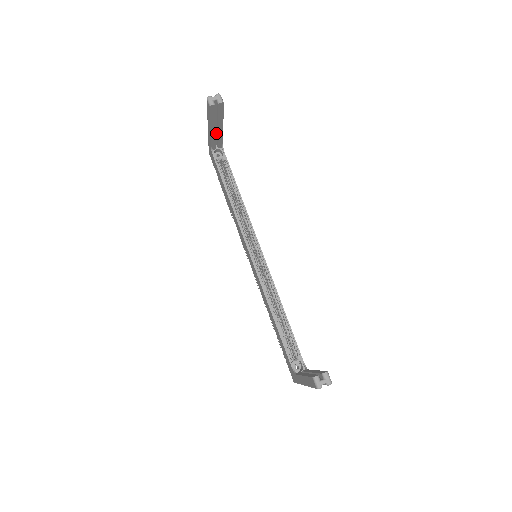
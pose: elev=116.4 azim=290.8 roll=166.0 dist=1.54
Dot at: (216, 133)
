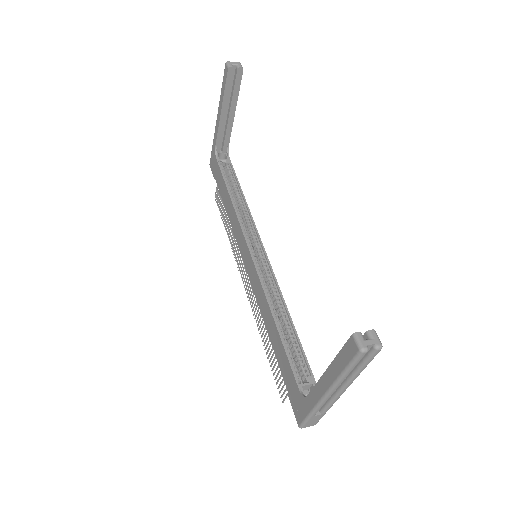
Dot at: (224, 127)
